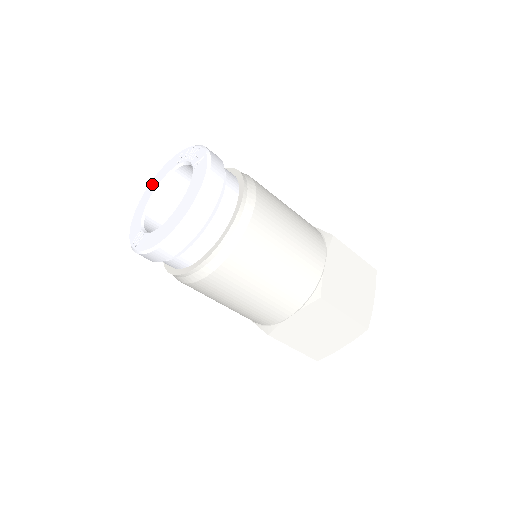
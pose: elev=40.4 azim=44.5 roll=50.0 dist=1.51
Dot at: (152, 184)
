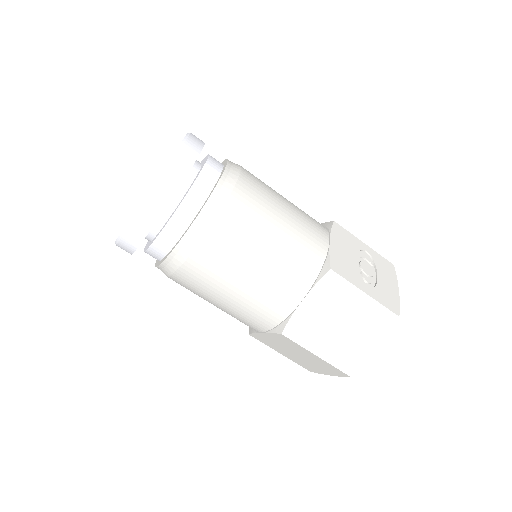
Dot at: occluded
